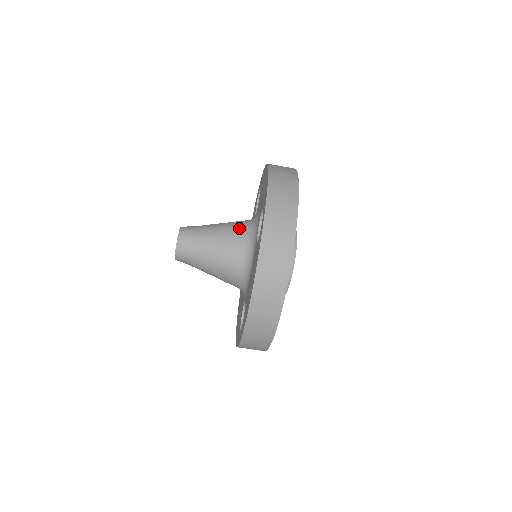
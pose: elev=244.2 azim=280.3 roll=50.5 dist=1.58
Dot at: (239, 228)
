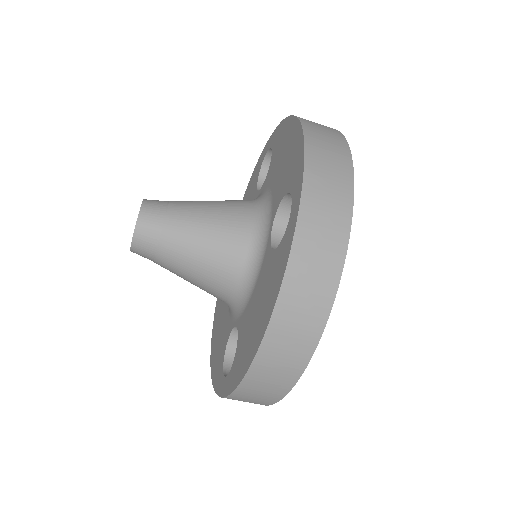
Dot at: (239, 215)
